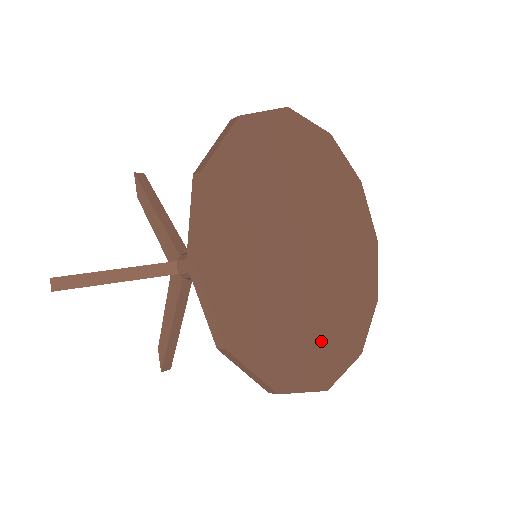
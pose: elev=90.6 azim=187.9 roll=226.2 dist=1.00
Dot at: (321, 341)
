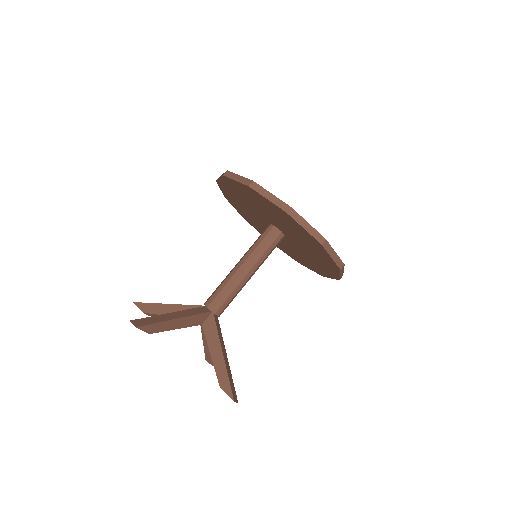
Dot at: occluded
